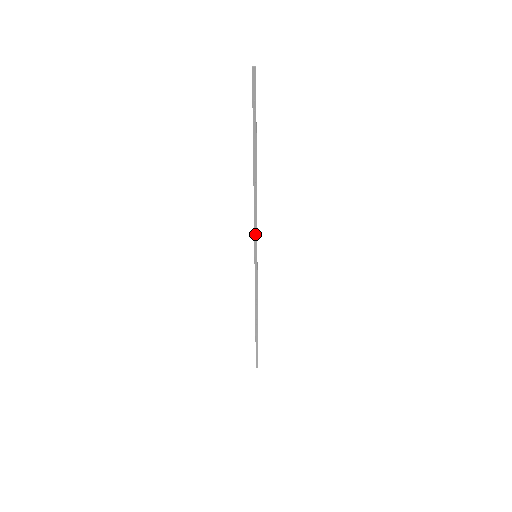
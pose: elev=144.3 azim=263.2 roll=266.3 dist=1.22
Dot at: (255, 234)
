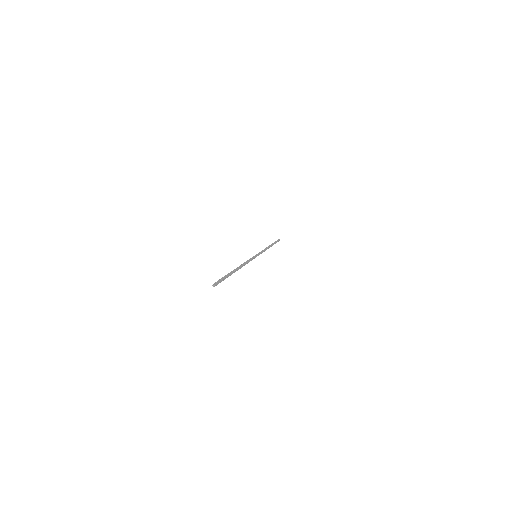
Dot at: occluded
